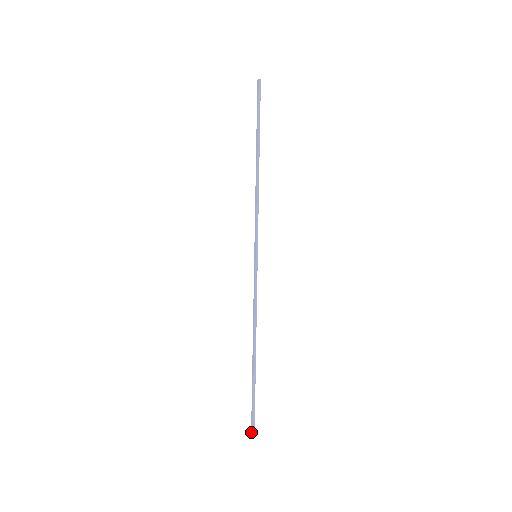
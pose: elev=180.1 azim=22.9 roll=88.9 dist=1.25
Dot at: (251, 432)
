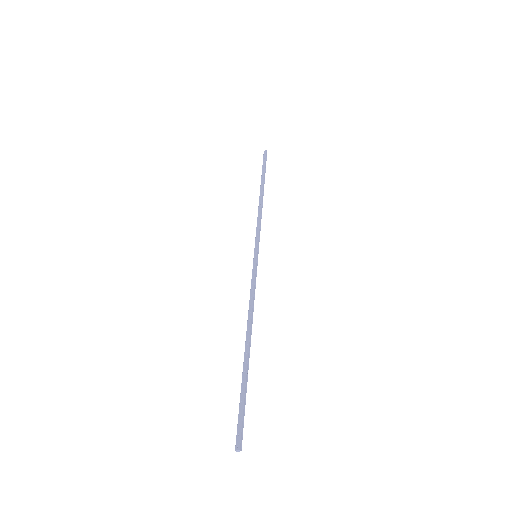
Dot at: (236, 447)
